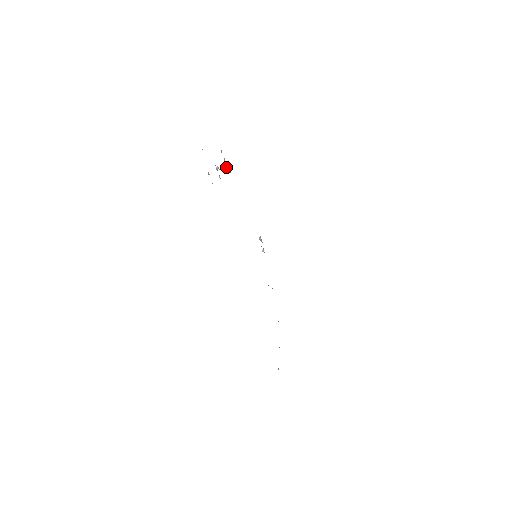
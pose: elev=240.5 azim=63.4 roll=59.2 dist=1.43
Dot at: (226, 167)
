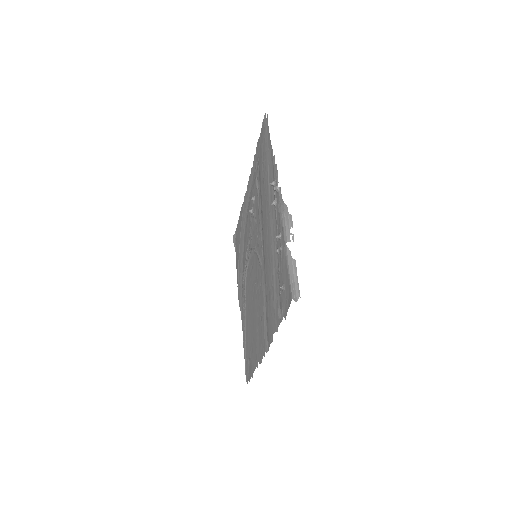
Dot at: (276, 202)
